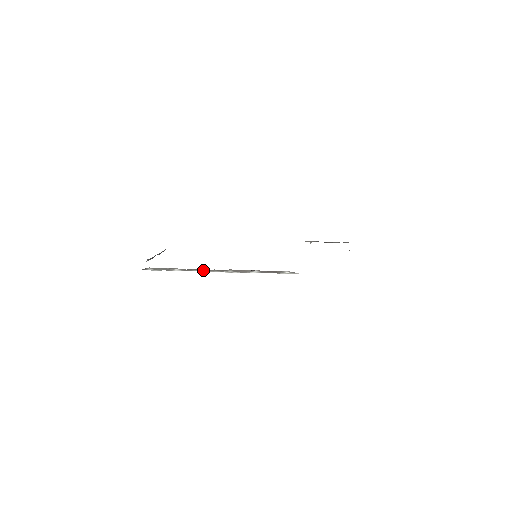
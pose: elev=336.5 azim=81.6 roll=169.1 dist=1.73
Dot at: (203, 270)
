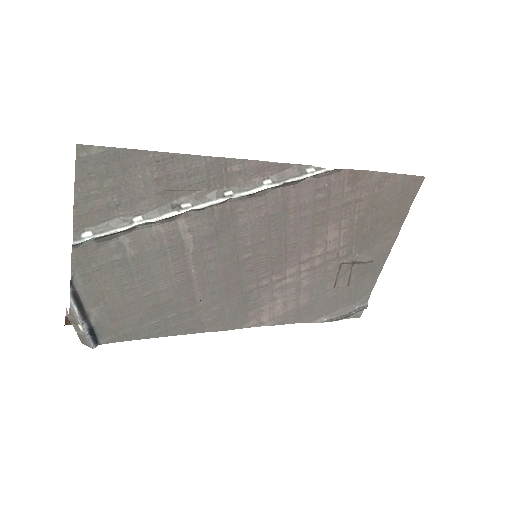
Dot at: (184, 207)
